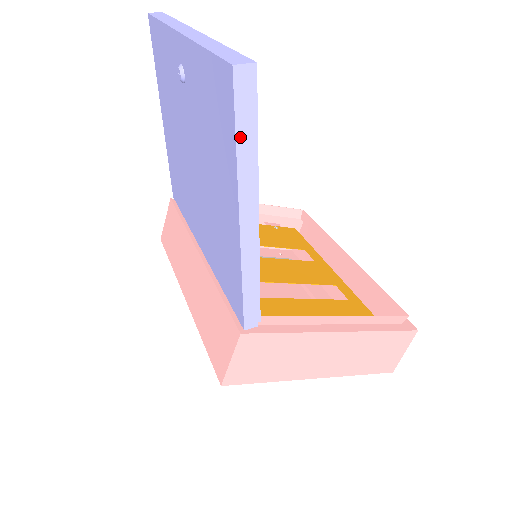
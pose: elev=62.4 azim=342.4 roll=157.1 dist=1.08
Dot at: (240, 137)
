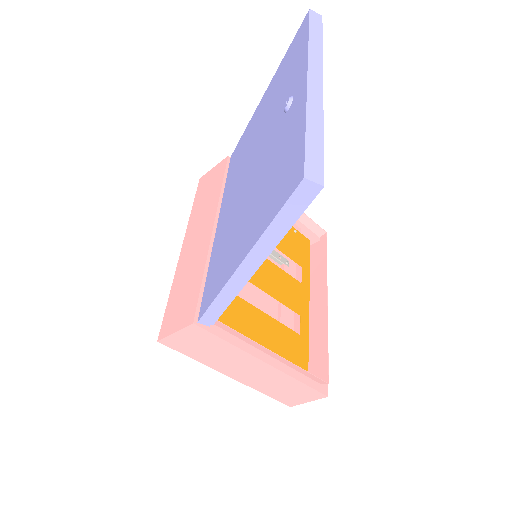
Dot at: (278, 220)
